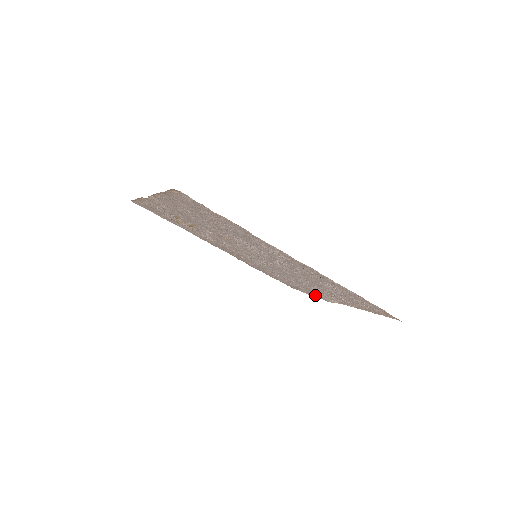
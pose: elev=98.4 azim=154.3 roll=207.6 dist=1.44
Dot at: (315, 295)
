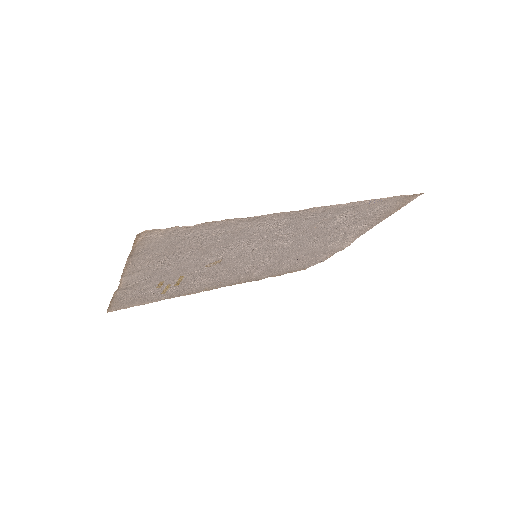
Dot at: (329, 254)
